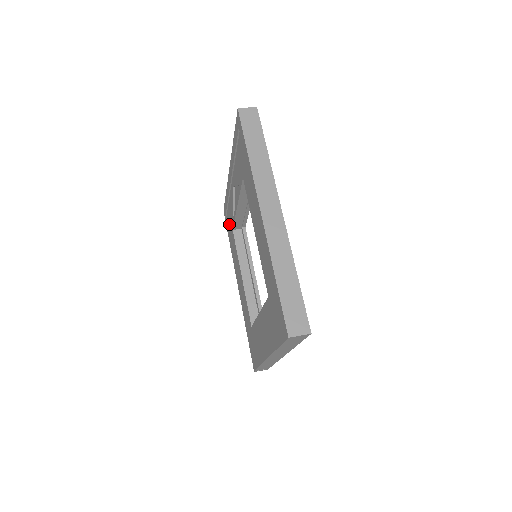
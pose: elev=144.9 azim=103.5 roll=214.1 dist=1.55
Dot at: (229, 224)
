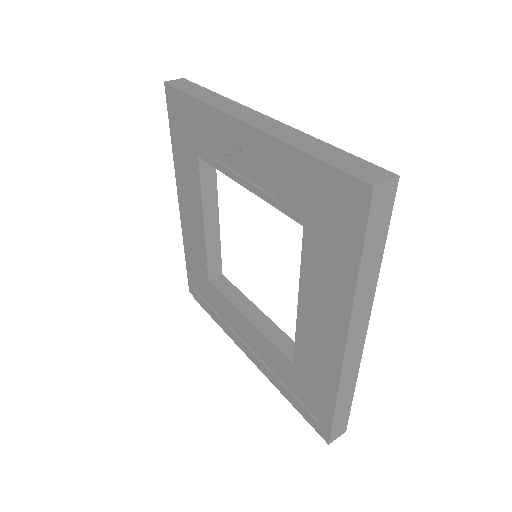
Dot at: (185, 131)
